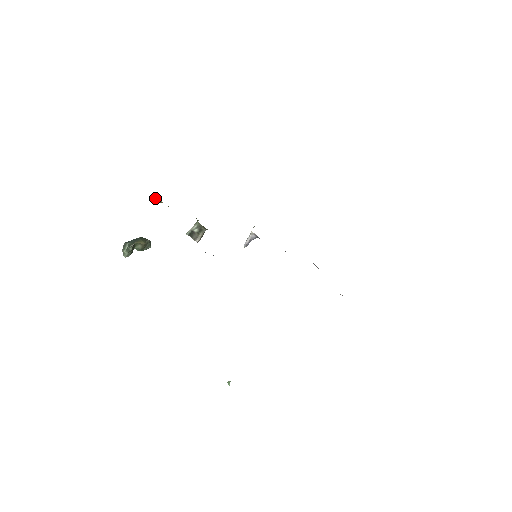
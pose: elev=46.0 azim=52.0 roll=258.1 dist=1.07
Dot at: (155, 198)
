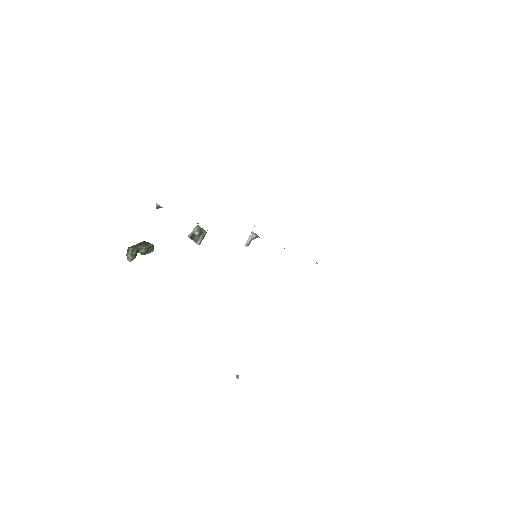
Dot at: (156, 204)
